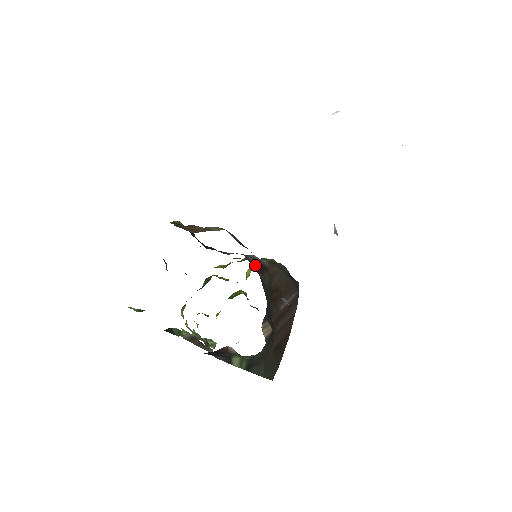
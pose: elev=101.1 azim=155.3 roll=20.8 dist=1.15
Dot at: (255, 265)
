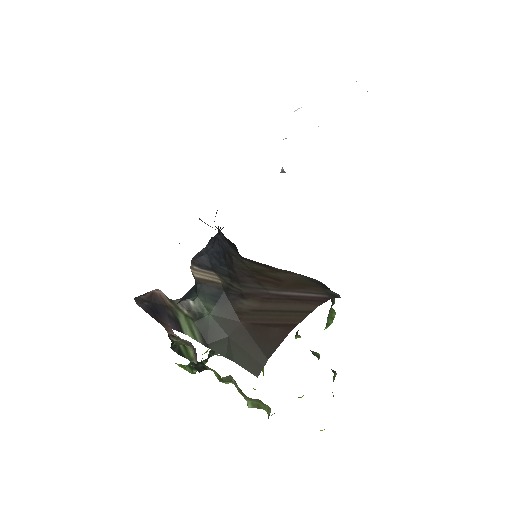
Dot at: (248, 259)
